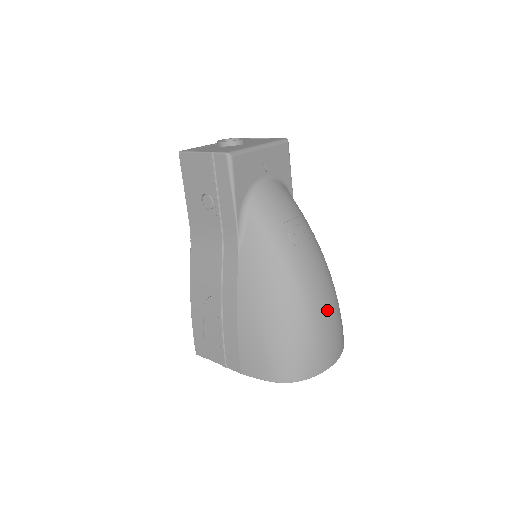
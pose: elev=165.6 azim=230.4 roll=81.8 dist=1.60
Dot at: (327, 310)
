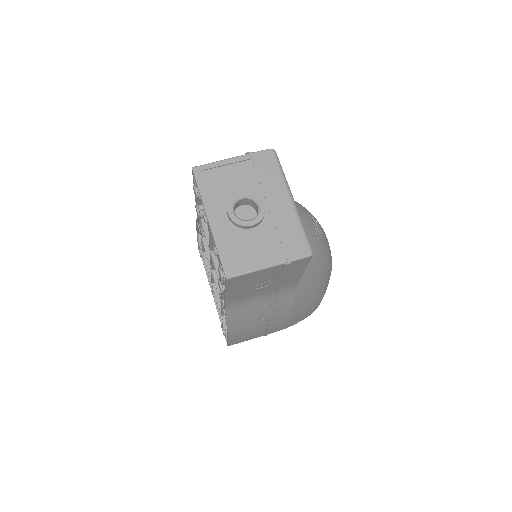
Dot at: occluded
